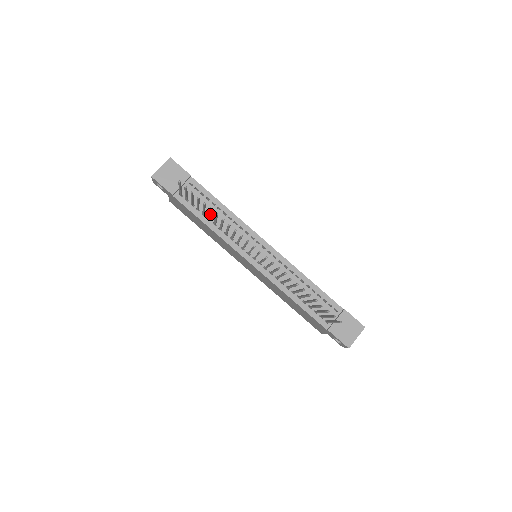
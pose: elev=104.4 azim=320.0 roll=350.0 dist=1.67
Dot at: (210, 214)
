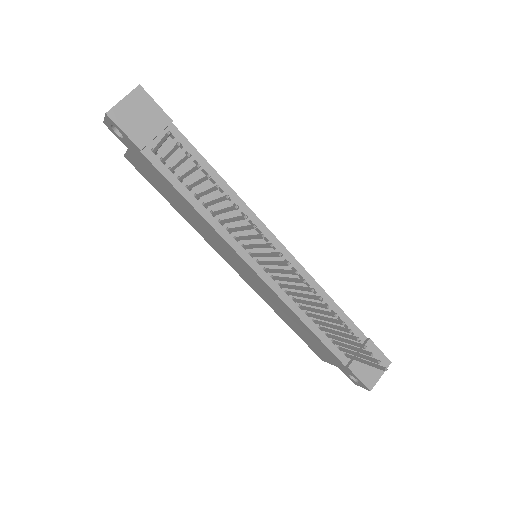
Dot at: (208, 192)
